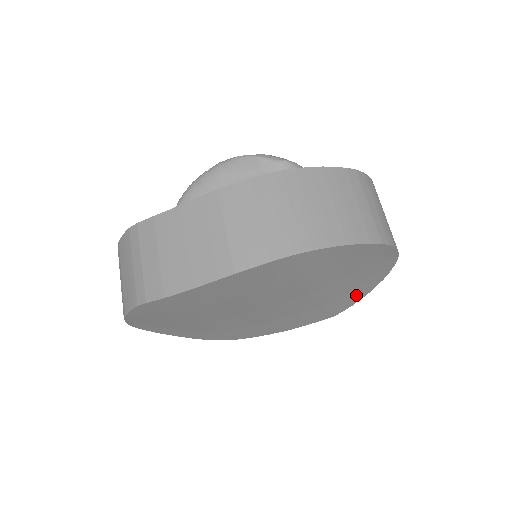
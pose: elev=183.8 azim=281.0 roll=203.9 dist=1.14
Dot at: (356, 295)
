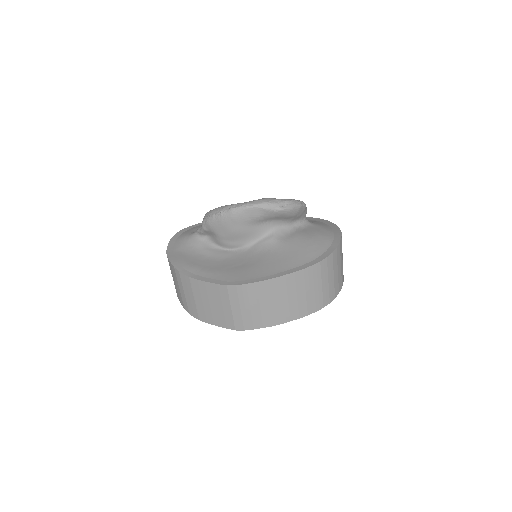
Dot at: occluded
